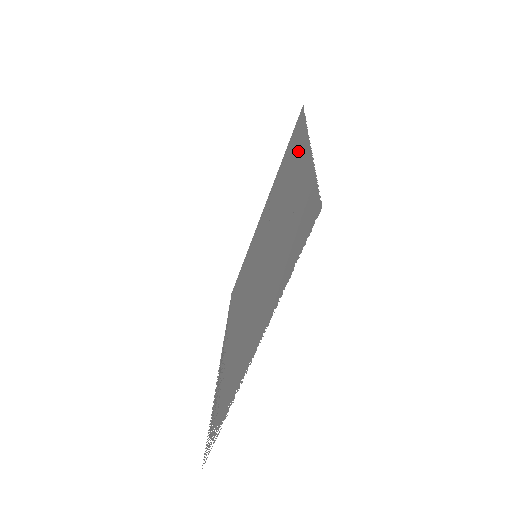
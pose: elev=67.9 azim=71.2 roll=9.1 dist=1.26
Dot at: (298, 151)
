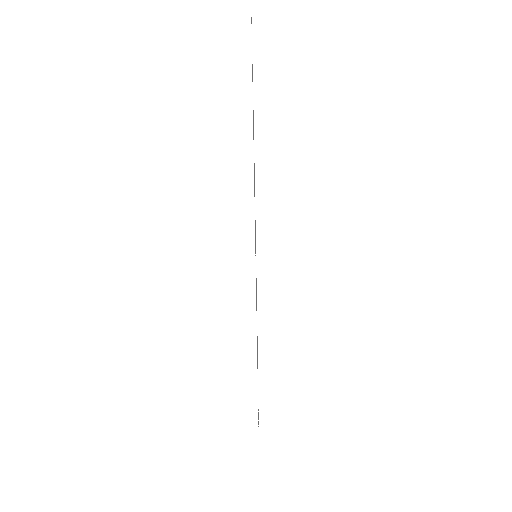
Dot at: occluded
